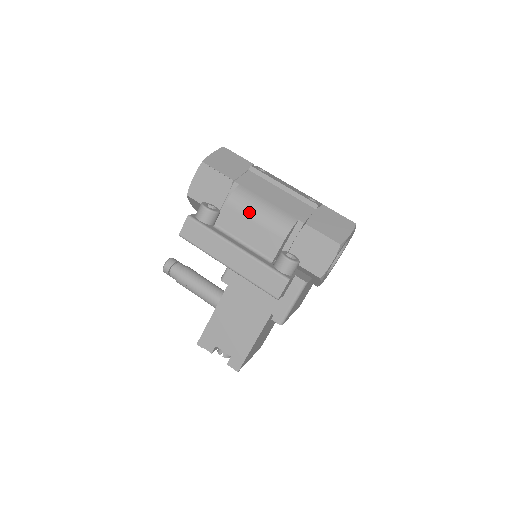
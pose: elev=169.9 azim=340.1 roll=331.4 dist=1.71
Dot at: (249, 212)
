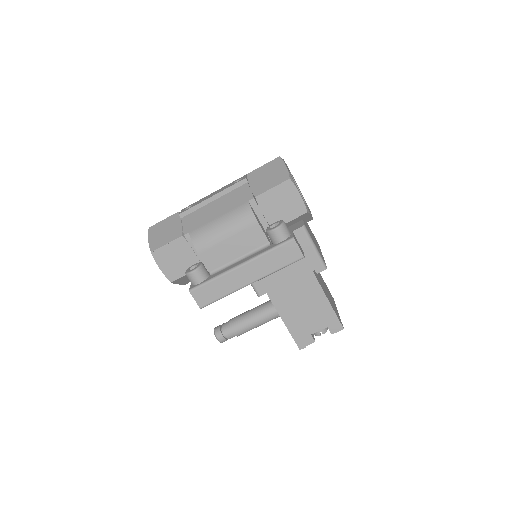
Dot at: (217, 238)
